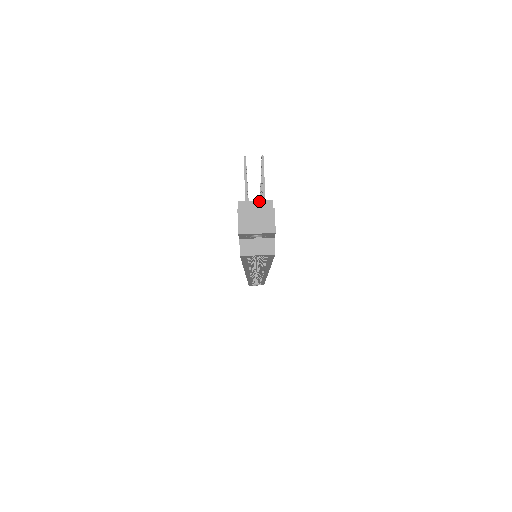
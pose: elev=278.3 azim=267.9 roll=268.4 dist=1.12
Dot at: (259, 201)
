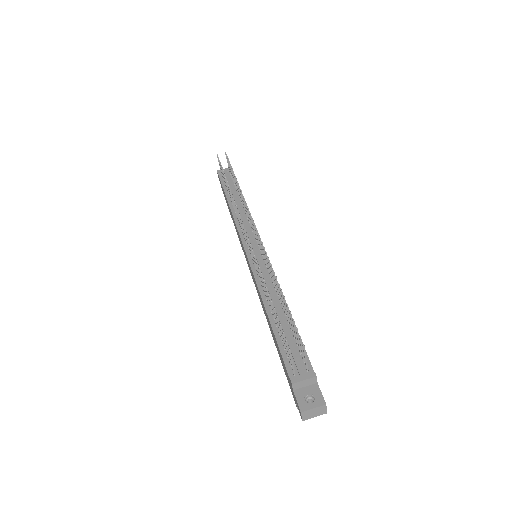
Dot at: (307, 380)
